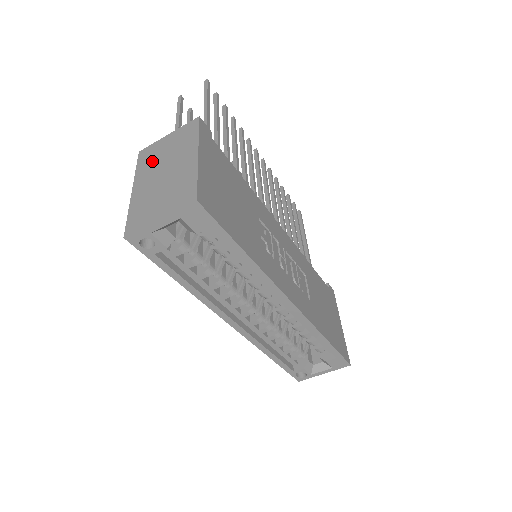
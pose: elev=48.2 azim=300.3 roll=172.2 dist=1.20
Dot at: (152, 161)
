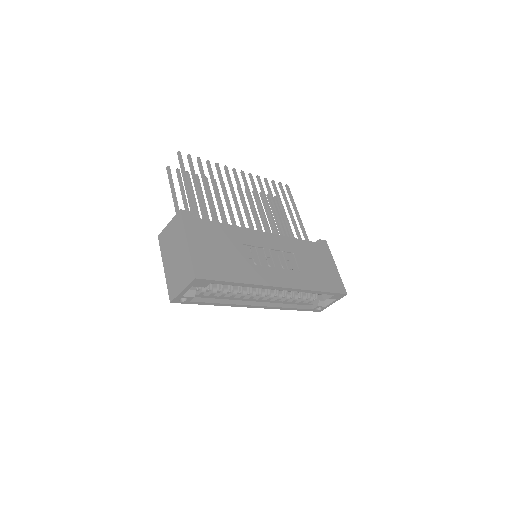
Dot at: (167, 245)
